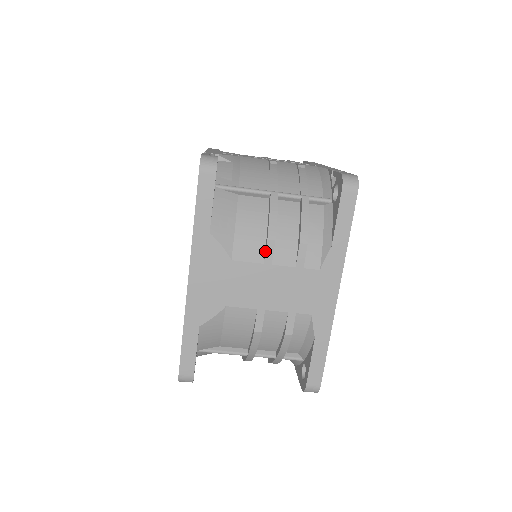
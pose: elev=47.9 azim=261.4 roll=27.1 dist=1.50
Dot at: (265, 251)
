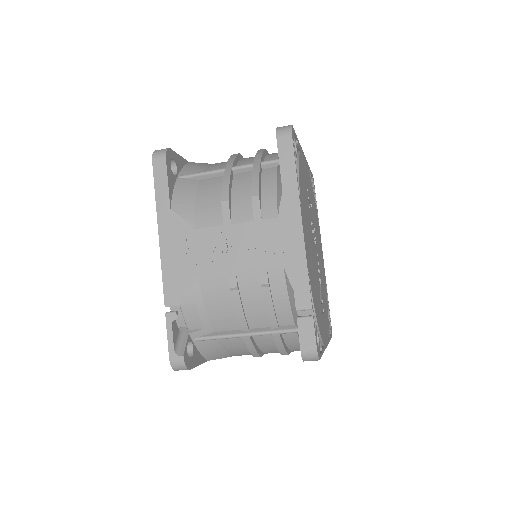
Dot at: occluded
